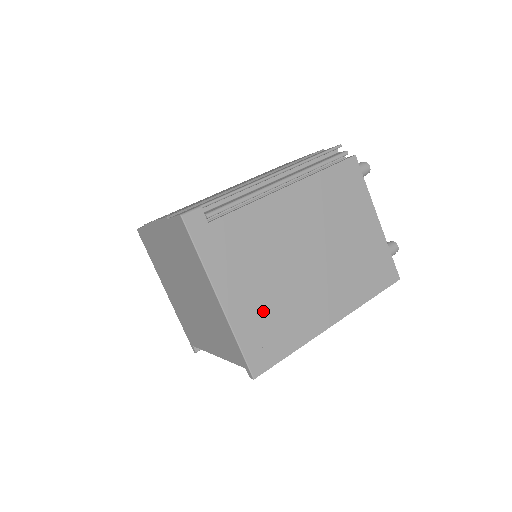
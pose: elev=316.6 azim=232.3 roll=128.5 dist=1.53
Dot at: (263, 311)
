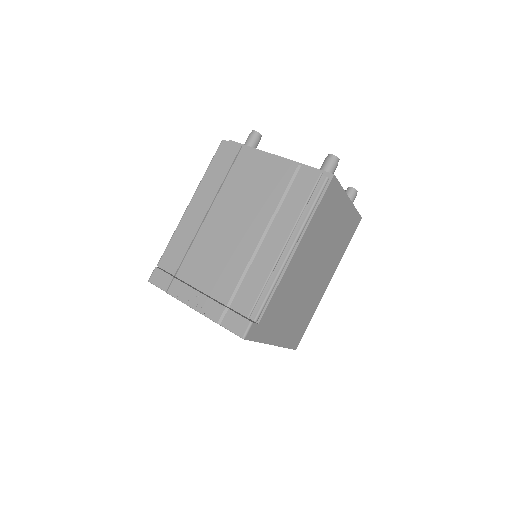
Dot at: (294, 322)
